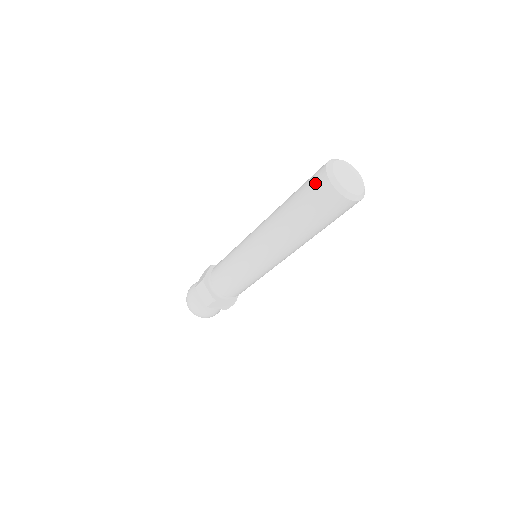
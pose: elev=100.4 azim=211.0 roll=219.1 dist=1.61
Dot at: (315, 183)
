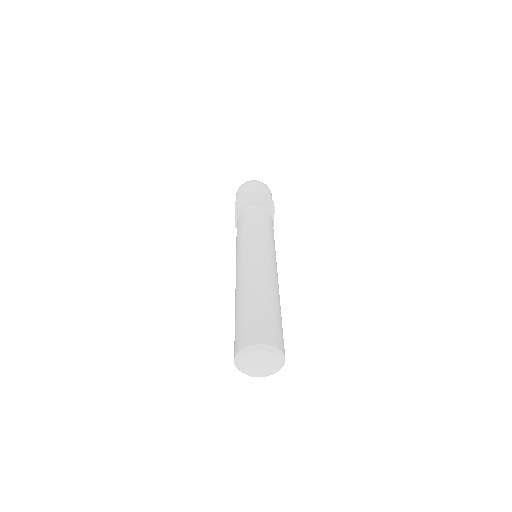
Dot at: (237, 339)
